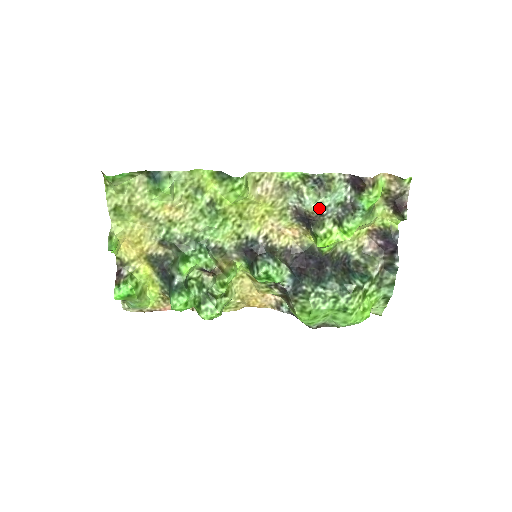
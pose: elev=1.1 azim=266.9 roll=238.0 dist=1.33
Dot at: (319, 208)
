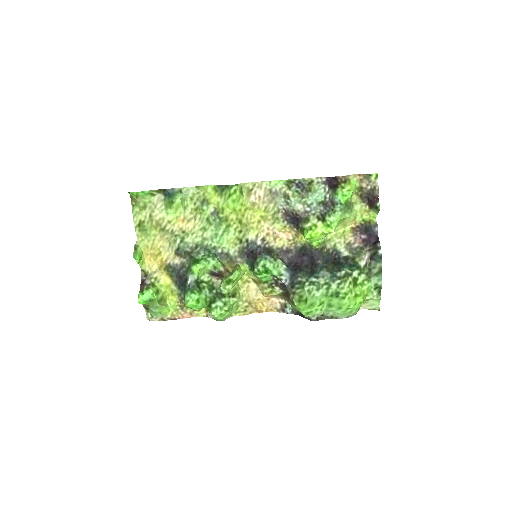
Dot at: (303, 206)
